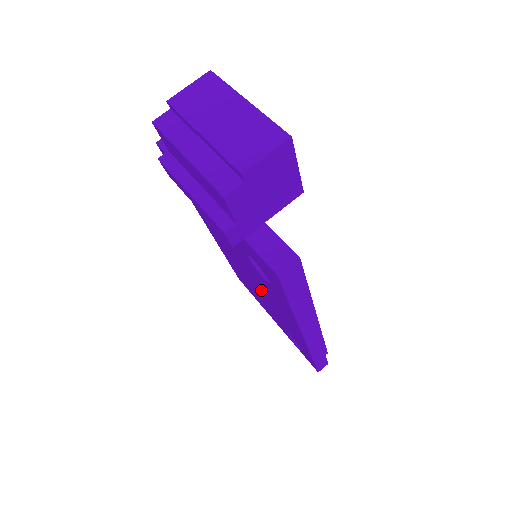
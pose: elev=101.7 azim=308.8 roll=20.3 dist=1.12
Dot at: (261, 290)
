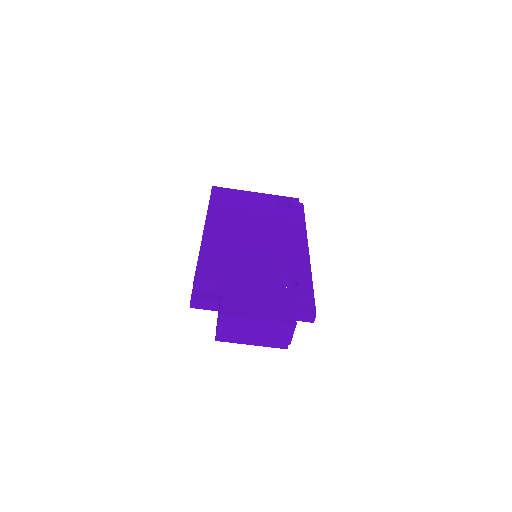
Dot at: occluded
